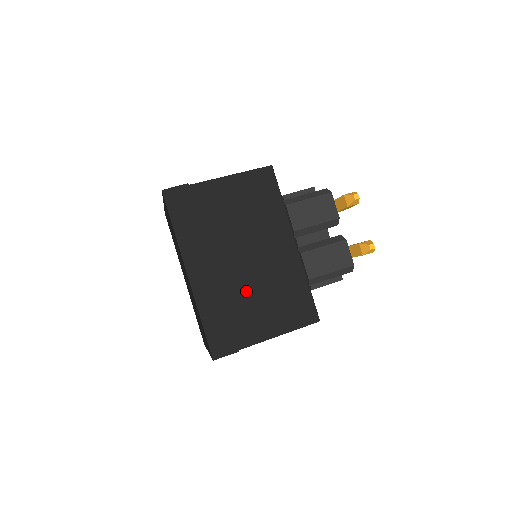
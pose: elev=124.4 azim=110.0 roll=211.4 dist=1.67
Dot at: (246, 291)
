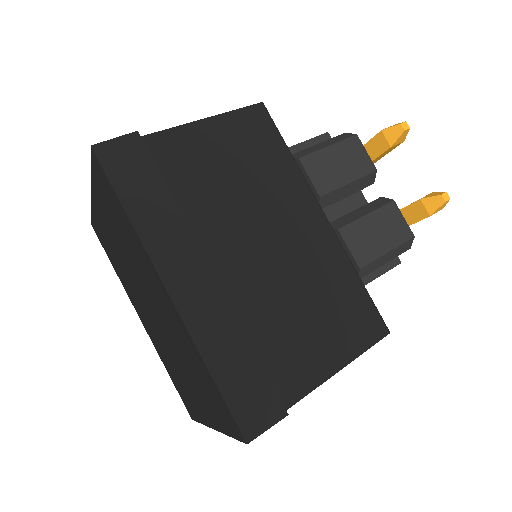
Dot at: (271, 304)
